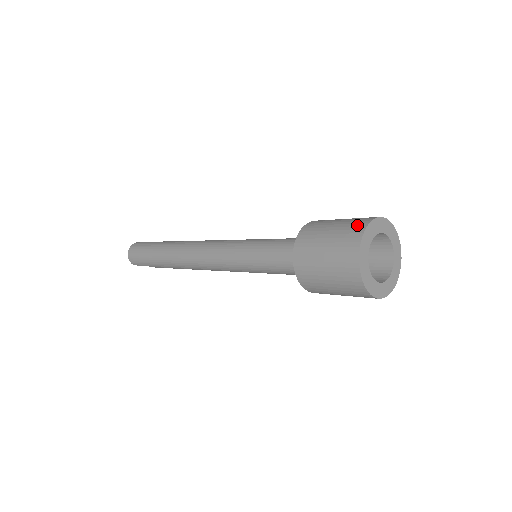
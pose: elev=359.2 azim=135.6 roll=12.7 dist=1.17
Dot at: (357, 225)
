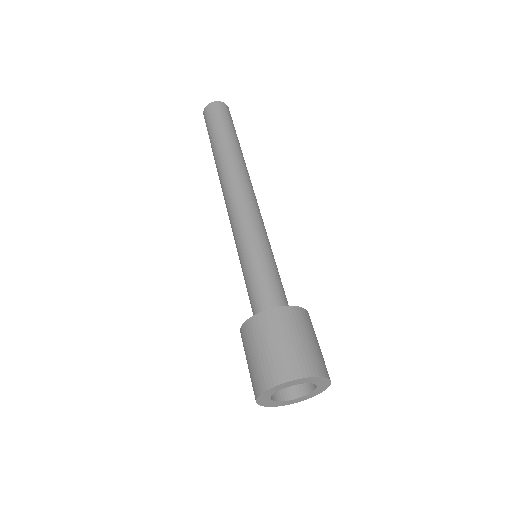
Dot at: (261, 380)
